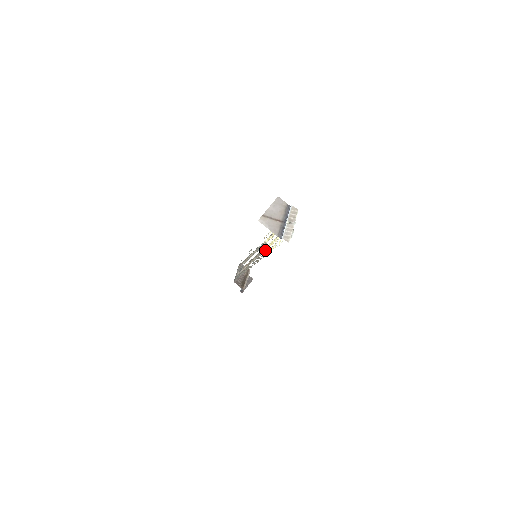
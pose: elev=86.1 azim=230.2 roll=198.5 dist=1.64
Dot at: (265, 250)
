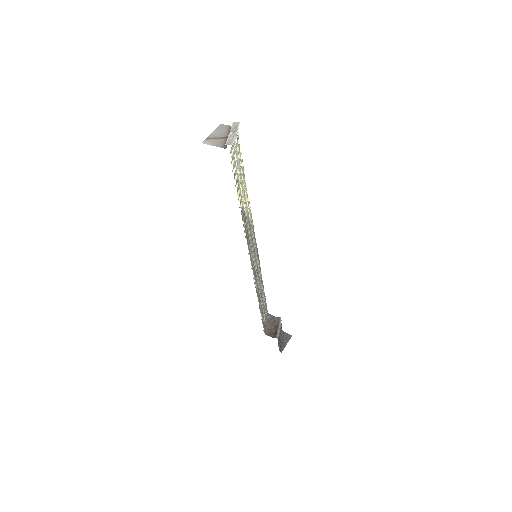
Dot at: (247, 220)
